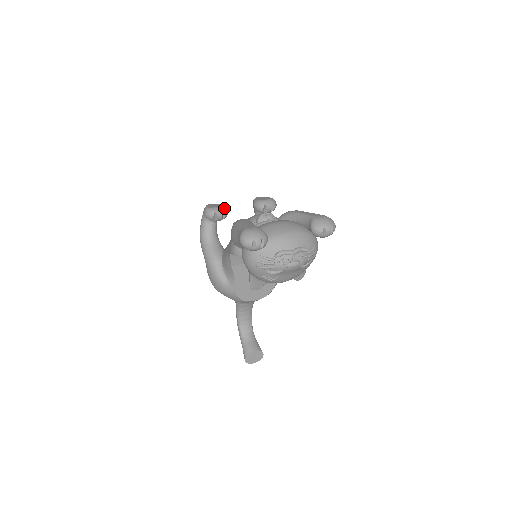
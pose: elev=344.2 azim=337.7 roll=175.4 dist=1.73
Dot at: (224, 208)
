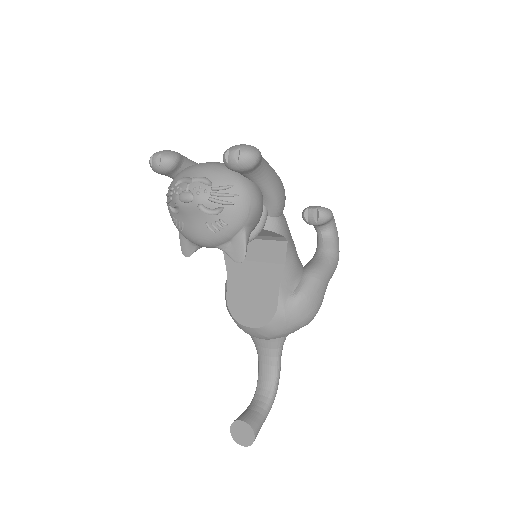
Dot at: occluded
